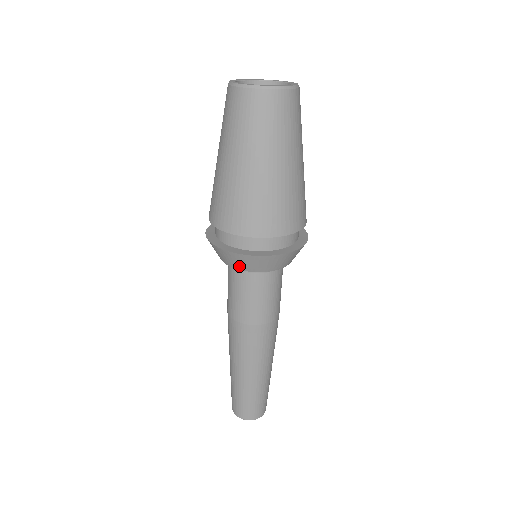
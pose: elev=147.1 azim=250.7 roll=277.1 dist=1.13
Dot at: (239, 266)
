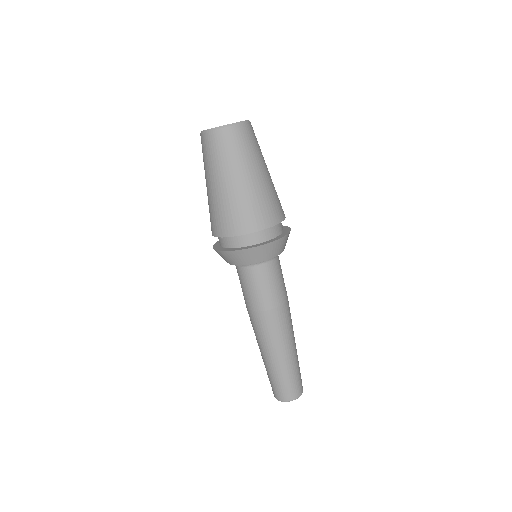
Dot at: (258, 259)
